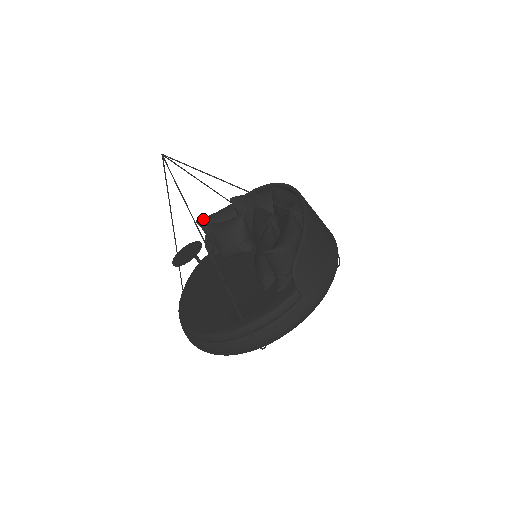
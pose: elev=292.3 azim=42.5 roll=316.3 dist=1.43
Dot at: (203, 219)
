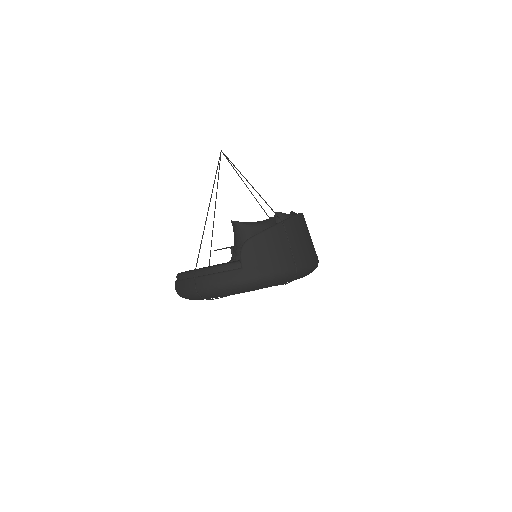
Dot at: occluded
